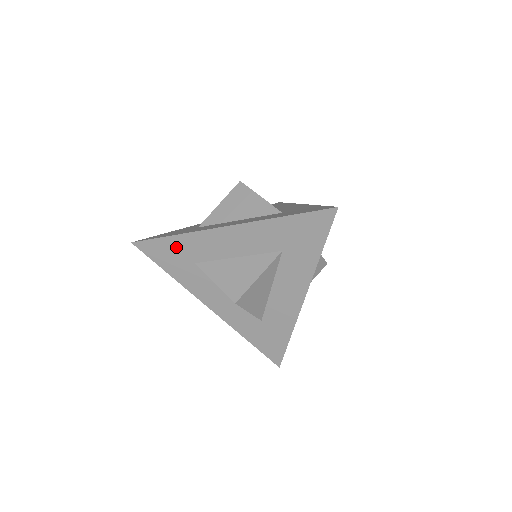
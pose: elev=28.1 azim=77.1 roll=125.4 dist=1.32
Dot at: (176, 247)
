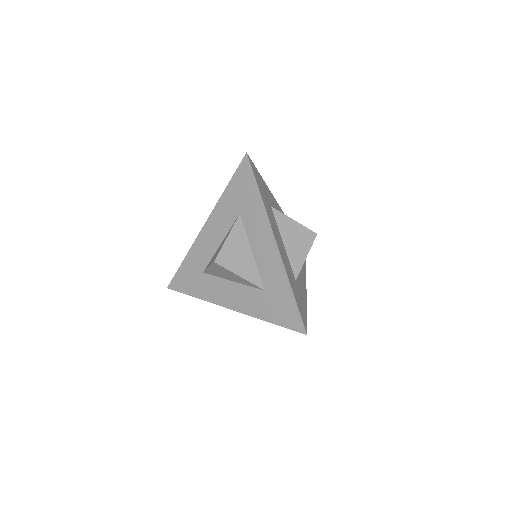
Dot at: (189, 269)
